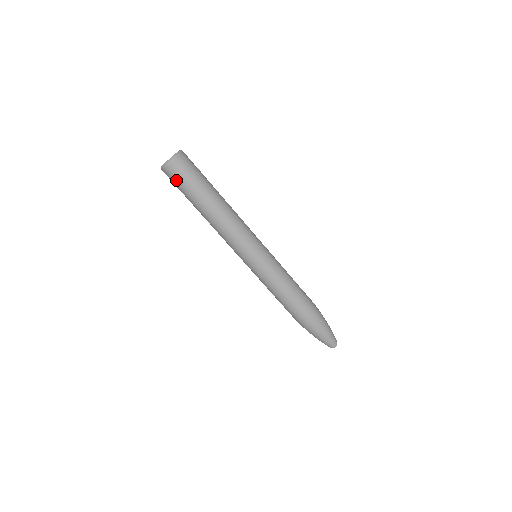
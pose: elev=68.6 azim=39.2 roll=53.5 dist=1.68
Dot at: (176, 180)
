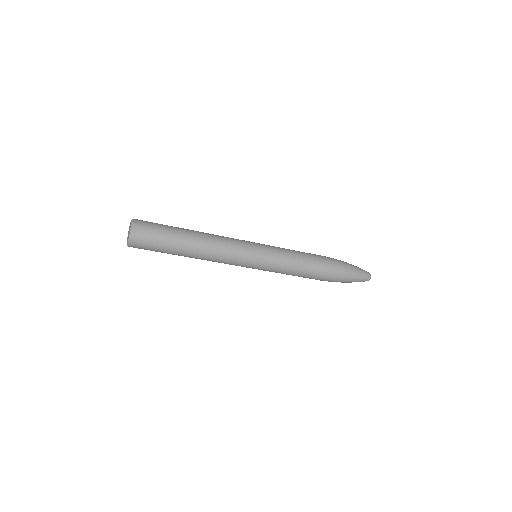
Dot at: occluded
